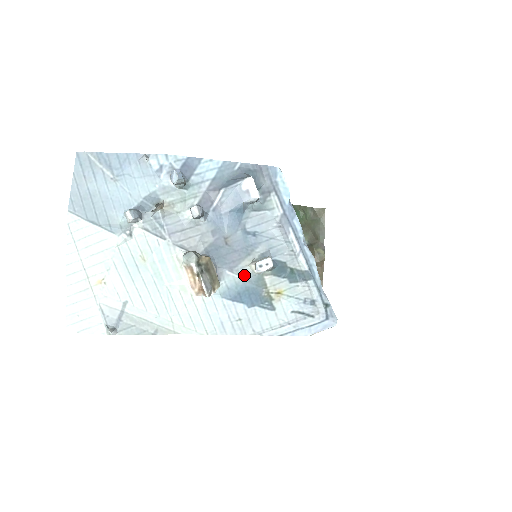
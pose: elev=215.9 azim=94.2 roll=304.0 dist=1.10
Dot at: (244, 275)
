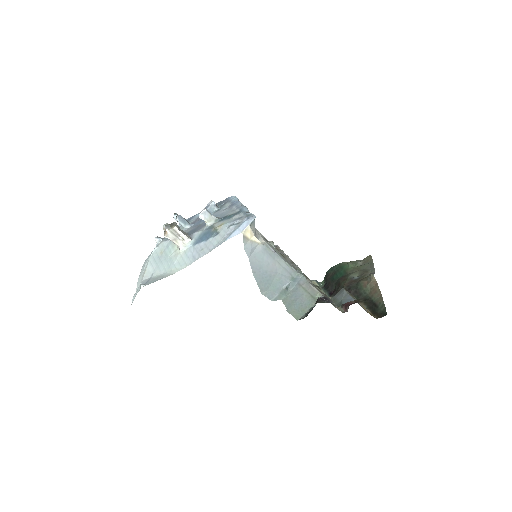
Dot at: (203, 230)
